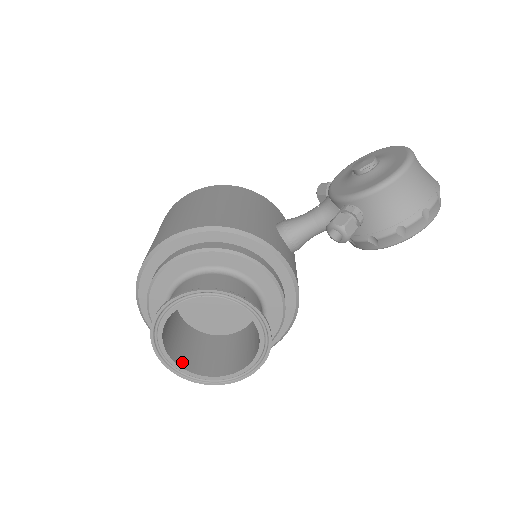
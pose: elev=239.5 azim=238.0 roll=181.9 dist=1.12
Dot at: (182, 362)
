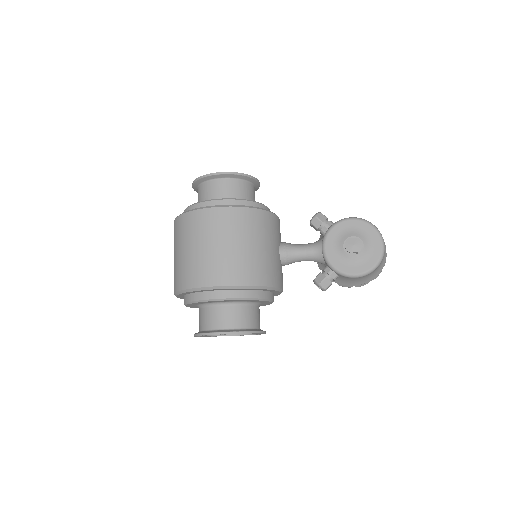
Dot at: occluded
